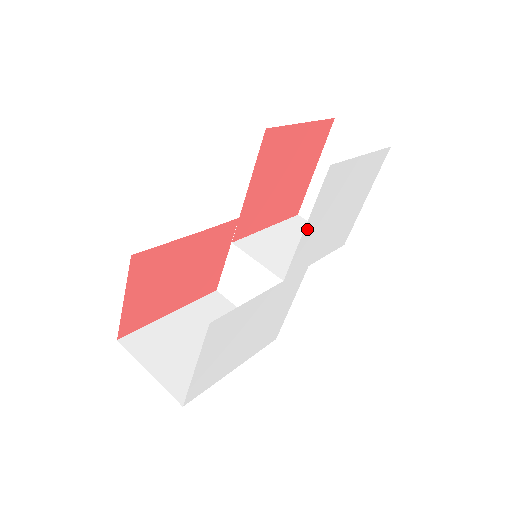
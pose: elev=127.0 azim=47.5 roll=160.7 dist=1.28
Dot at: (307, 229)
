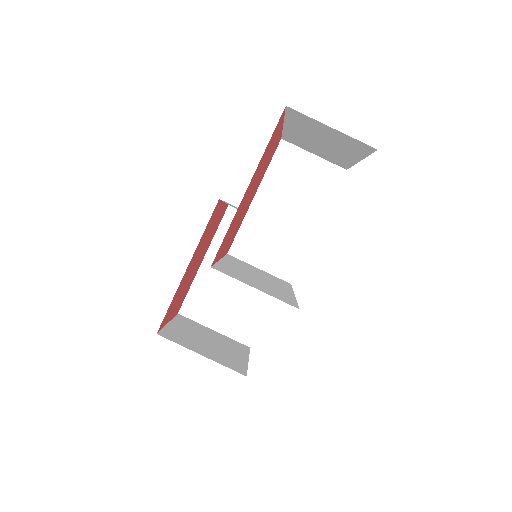
Dot at: occluded
